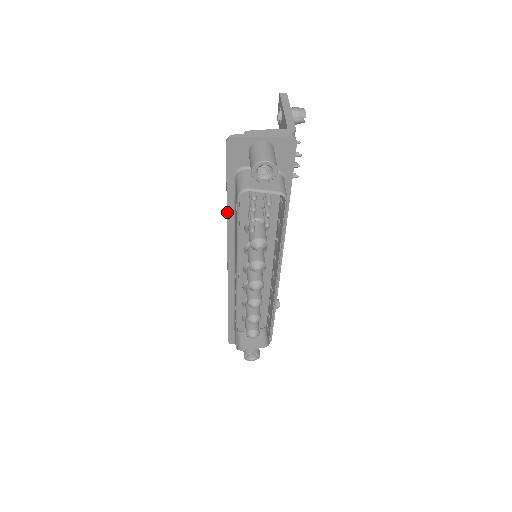
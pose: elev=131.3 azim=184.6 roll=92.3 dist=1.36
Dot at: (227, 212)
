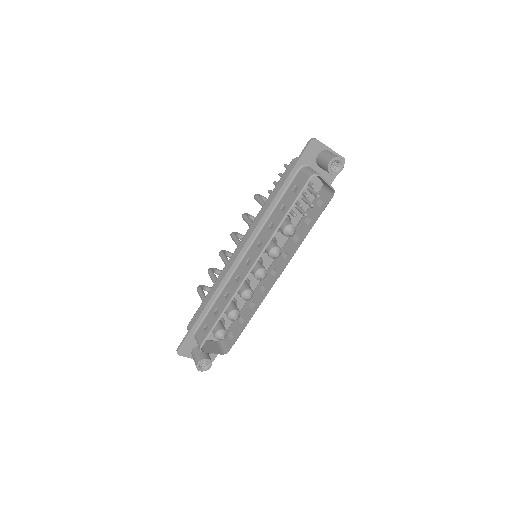
Dot at: (274, 198)
